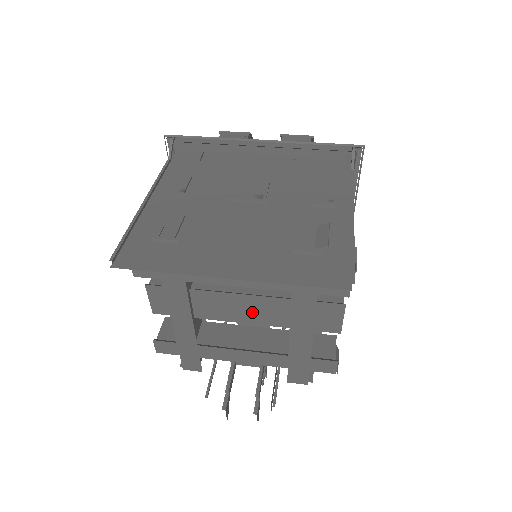
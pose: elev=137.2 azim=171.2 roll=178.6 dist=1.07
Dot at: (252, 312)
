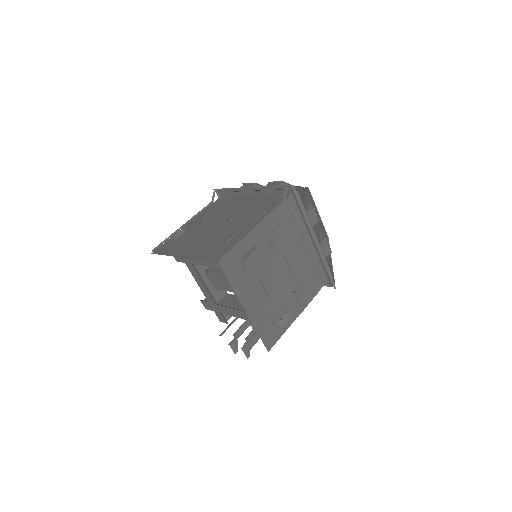
Dot at: occluded
